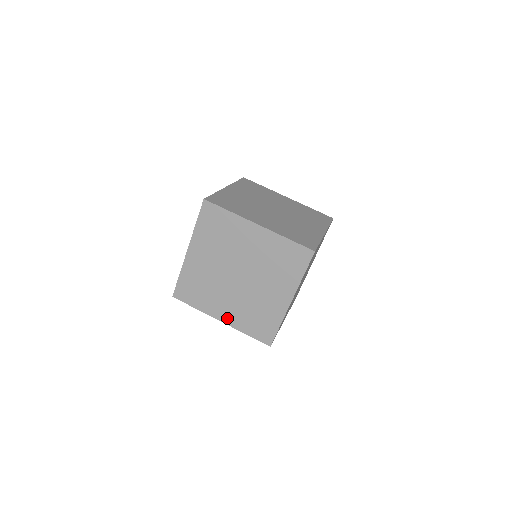
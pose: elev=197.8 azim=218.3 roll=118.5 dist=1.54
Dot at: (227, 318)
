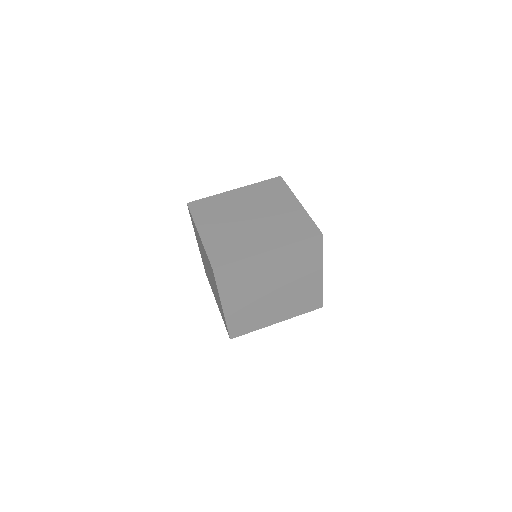
Dot at: (217, 303)
